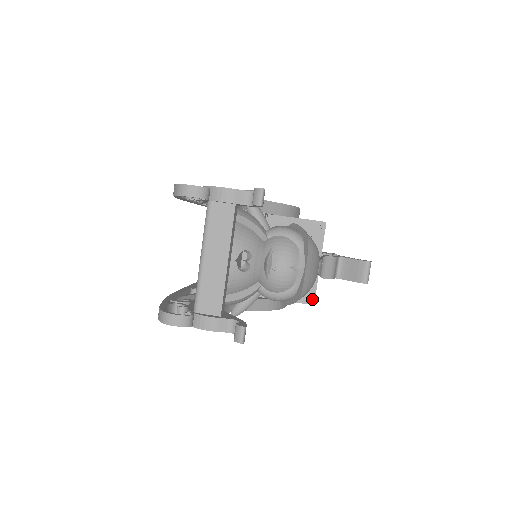
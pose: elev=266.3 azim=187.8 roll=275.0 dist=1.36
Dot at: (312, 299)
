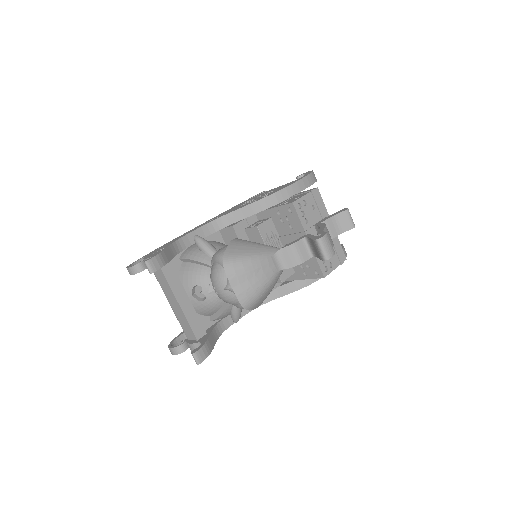
Dot at: (320, 273)
